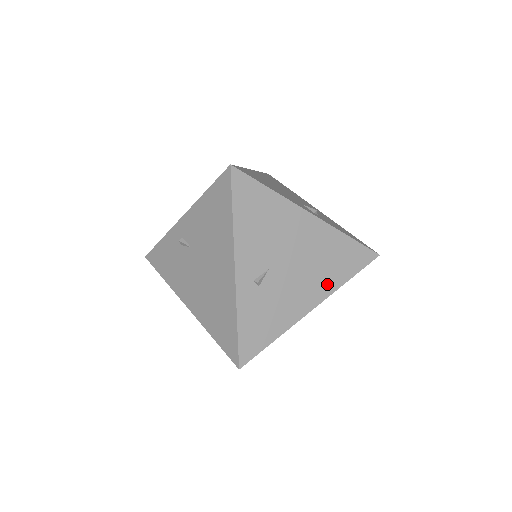
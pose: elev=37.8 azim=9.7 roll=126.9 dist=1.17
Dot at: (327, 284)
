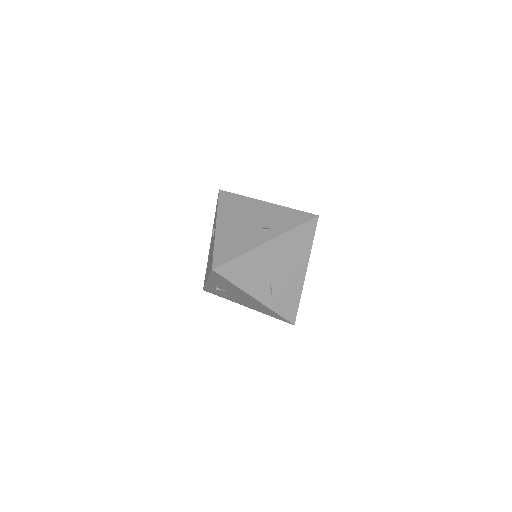
Dot at: (303, 257)
